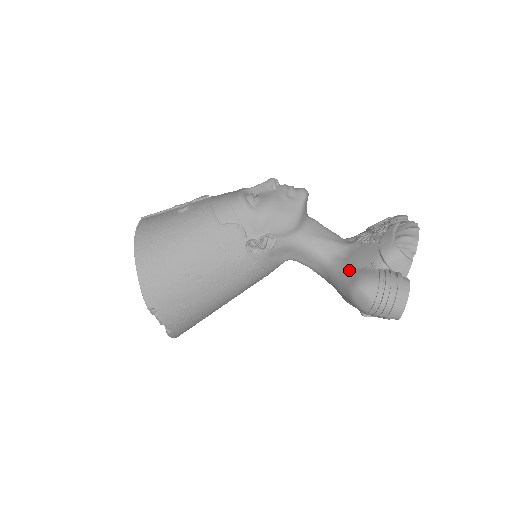
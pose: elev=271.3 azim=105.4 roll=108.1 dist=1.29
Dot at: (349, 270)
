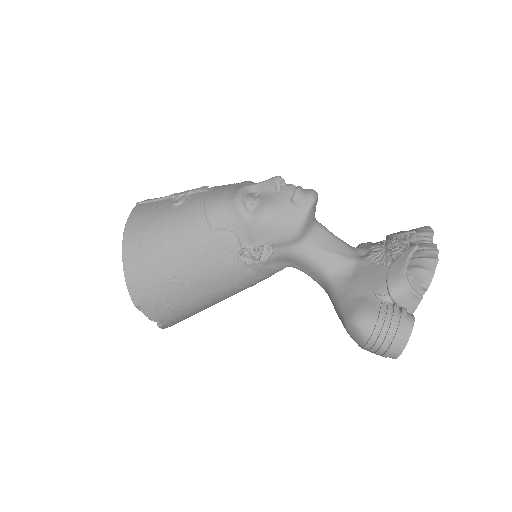
Dot at: (349, 296)
